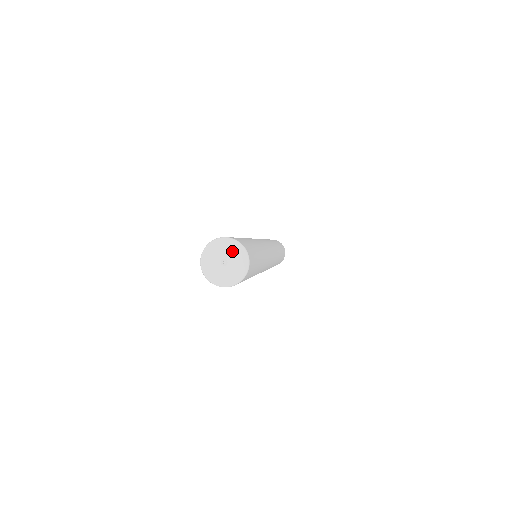
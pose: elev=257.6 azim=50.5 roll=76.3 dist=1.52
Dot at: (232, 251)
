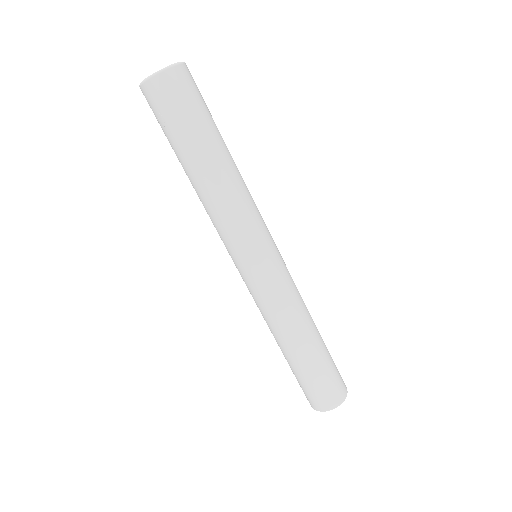
Dot at: occluded
